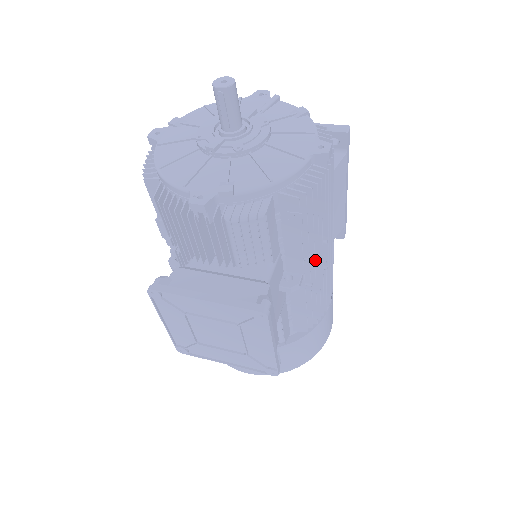
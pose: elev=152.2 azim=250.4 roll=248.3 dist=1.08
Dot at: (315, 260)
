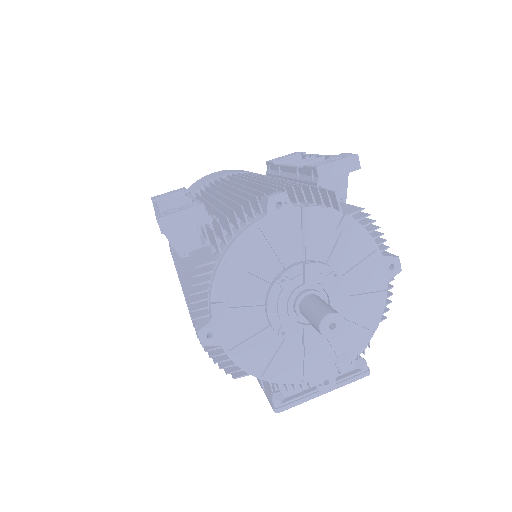
Dot at: occluded
